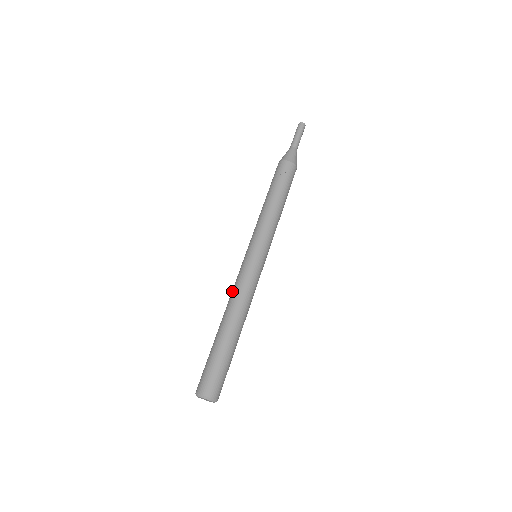
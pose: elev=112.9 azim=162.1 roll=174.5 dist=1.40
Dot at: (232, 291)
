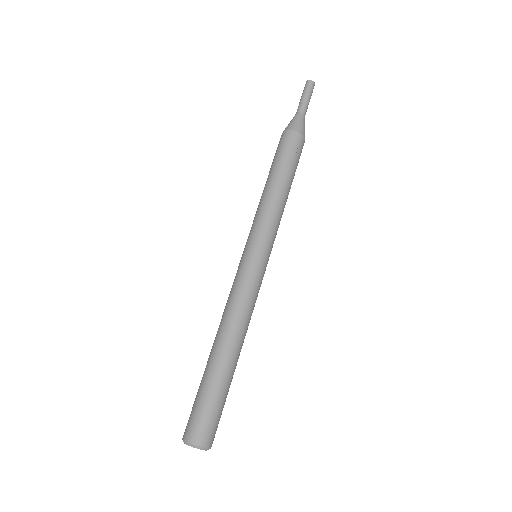
Dot at: (235, 304)
